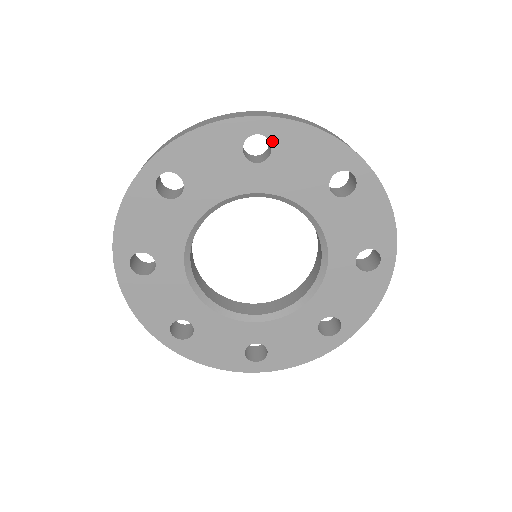
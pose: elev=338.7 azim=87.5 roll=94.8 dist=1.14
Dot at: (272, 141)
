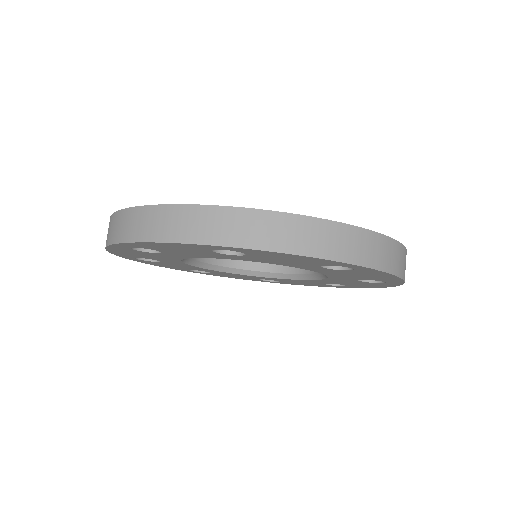
Dot at: (244, 252)
